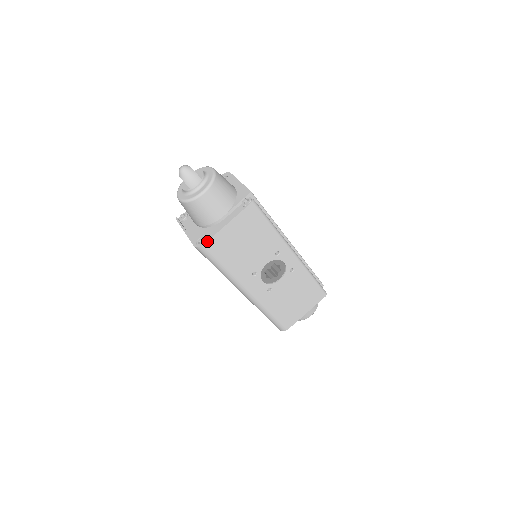
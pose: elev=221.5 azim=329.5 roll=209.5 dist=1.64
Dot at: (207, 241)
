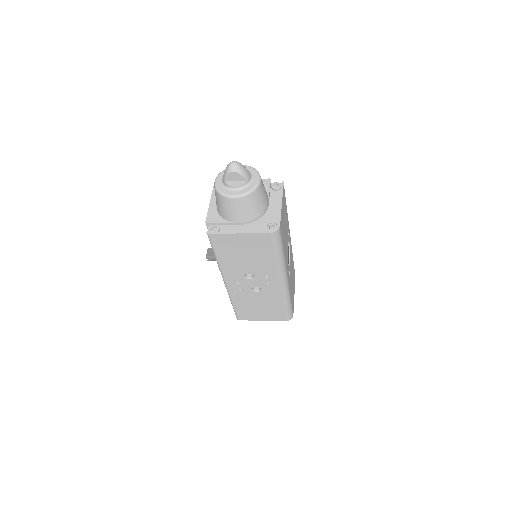
Dot at: (280, 222)
